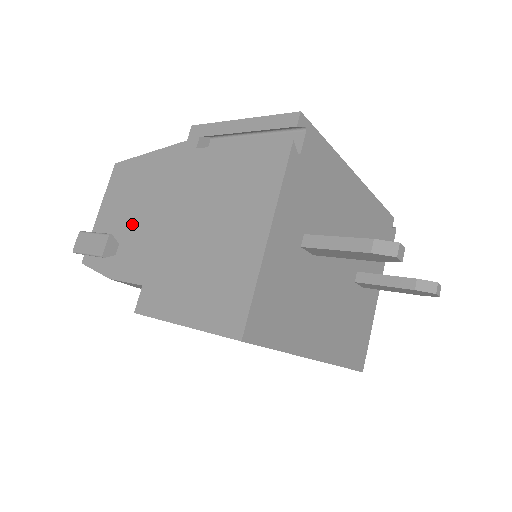
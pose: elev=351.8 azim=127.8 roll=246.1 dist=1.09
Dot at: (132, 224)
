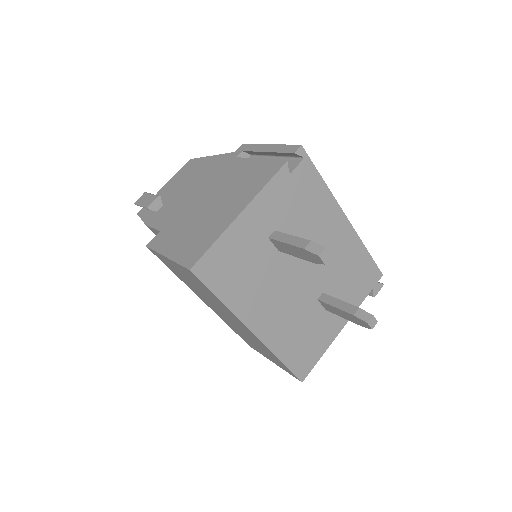
Dot at: (177, 195)
